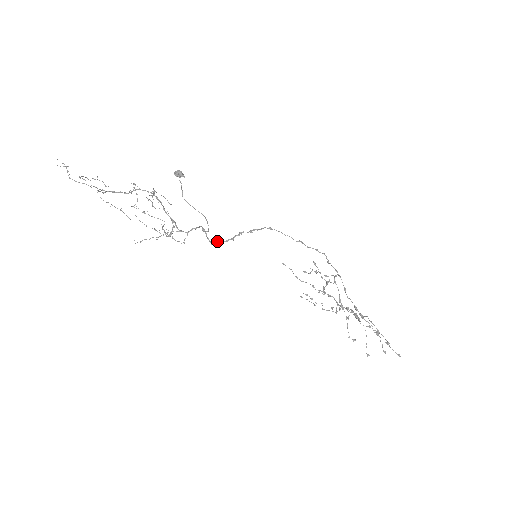
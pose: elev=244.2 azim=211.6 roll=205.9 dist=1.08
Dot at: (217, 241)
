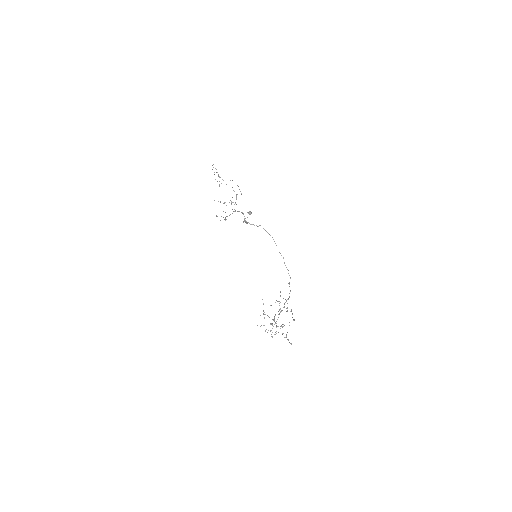
Dot at: occluded
